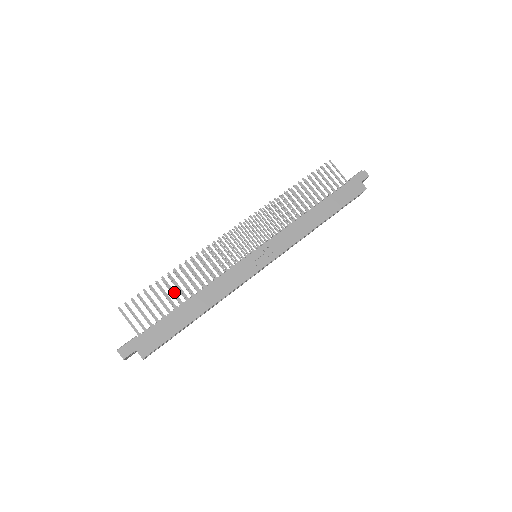
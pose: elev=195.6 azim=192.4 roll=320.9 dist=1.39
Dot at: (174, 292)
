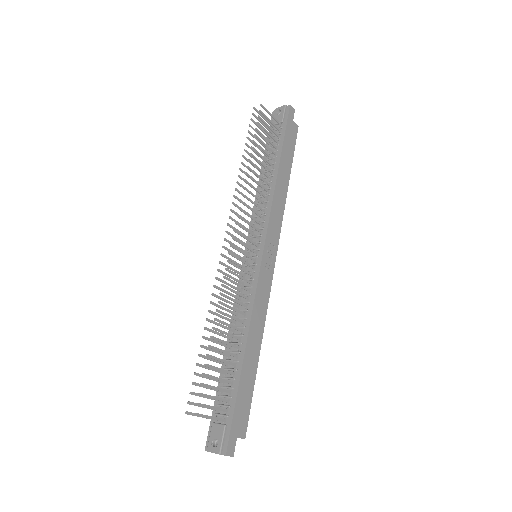
Dot at: (226, 352)
